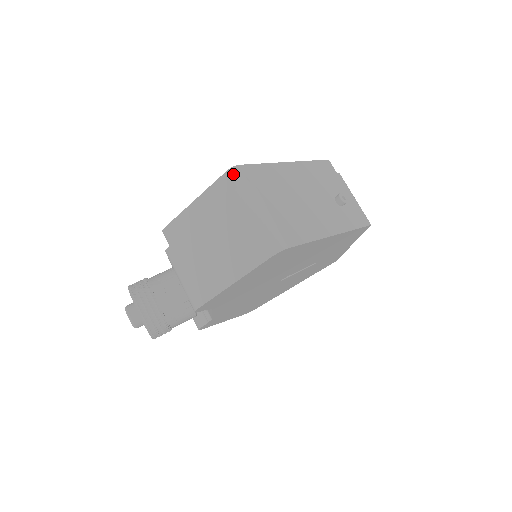
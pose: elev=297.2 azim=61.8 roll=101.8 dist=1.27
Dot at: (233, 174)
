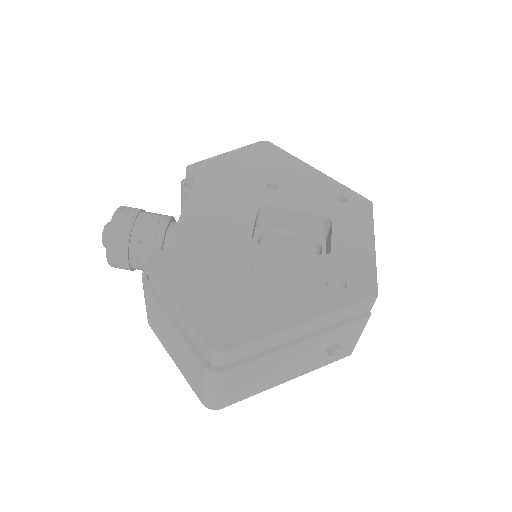
Dot at: (212, 355)
